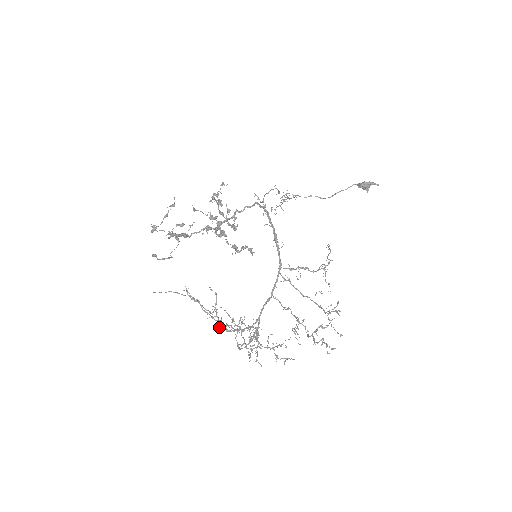
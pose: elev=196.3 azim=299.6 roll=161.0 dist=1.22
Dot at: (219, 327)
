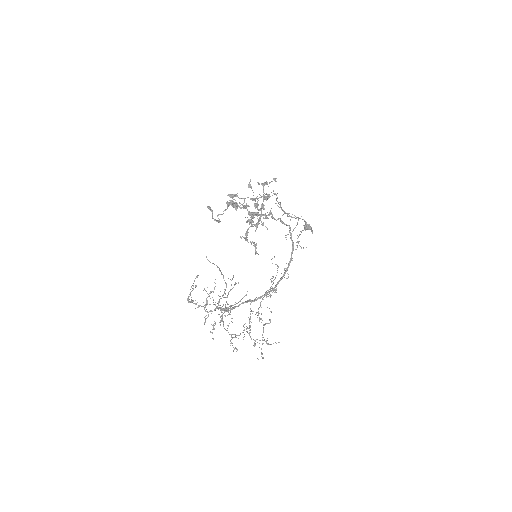
Dot at: occluded
